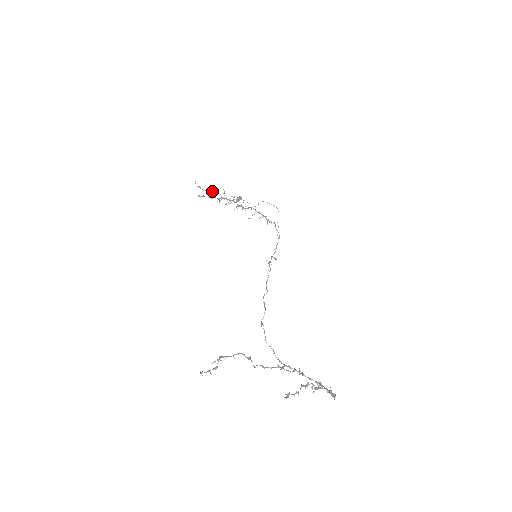
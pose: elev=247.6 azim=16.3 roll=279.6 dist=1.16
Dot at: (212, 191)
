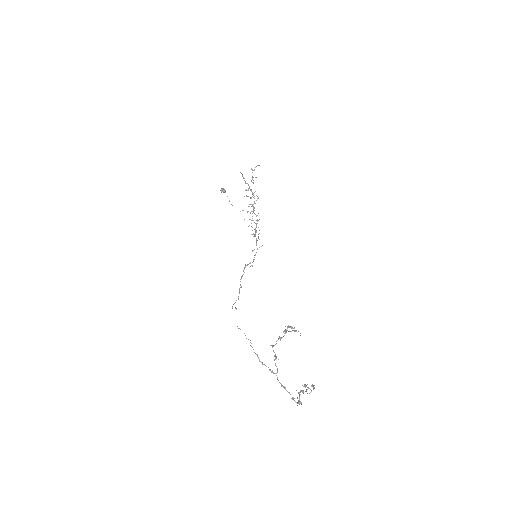
Dot at: (253, 180)
